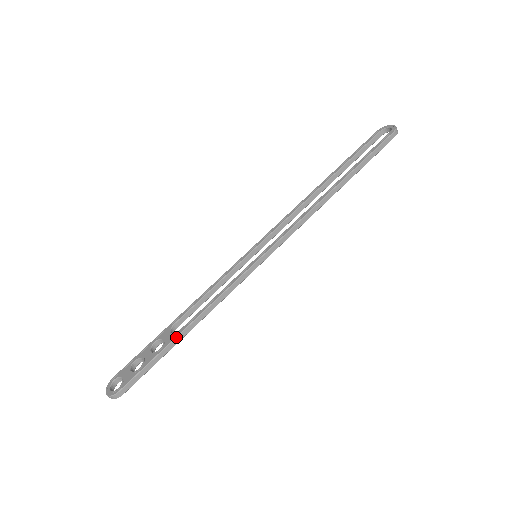
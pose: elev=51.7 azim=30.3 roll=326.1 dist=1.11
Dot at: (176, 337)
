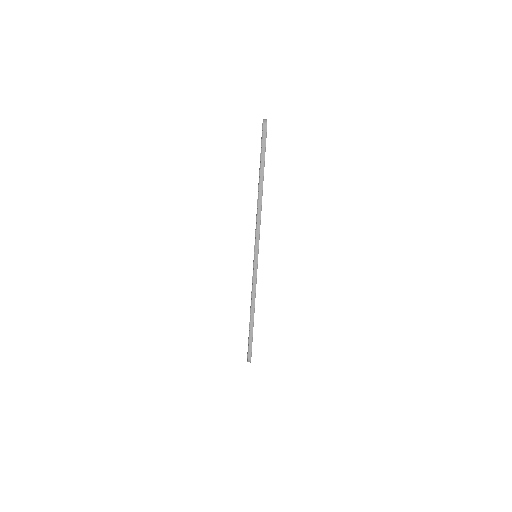
Dot at: (250, 322)
